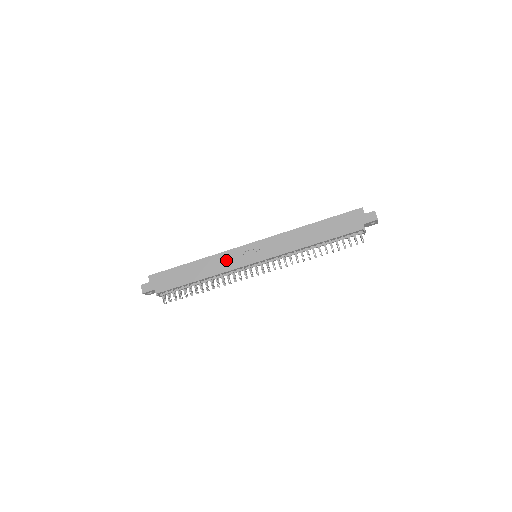
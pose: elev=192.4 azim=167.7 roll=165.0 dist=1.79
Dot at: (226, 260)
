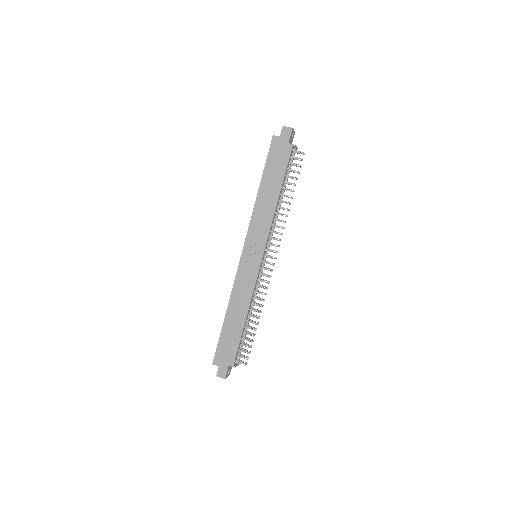
Dot at: (243, 285)
